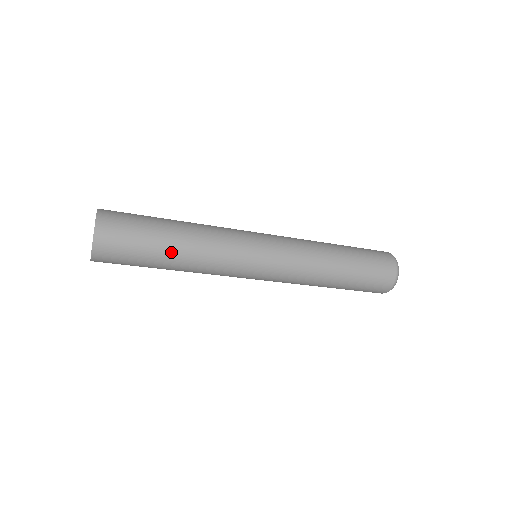
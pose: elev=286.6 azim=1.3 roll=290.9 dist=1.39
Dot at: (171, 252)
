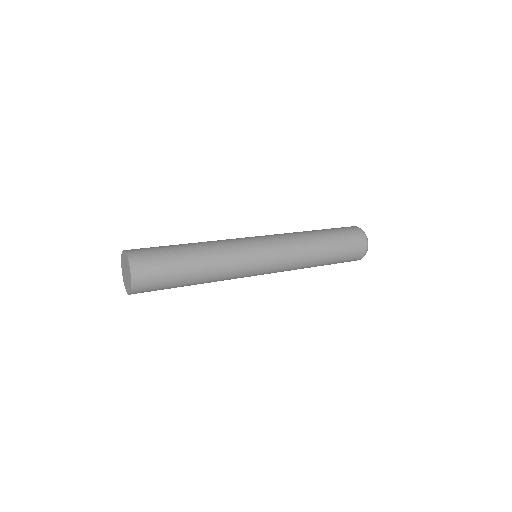
Dot at: (190, 252)
